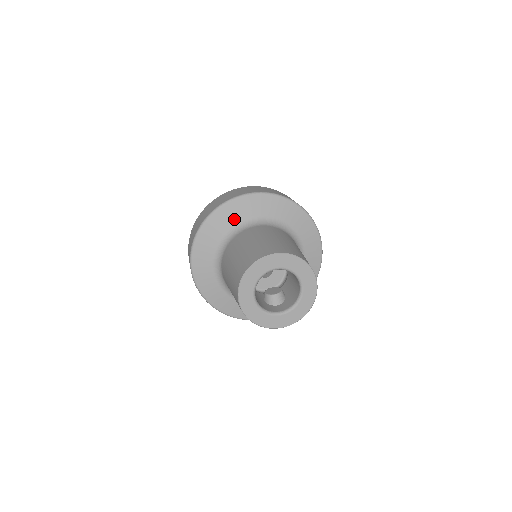
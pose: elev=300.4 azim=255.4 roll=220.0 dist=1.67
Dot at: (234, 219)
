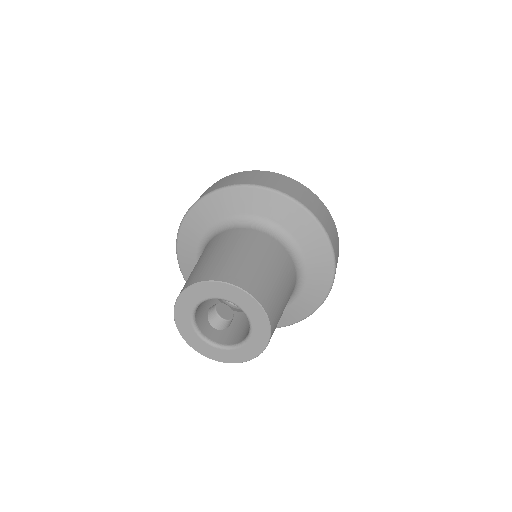
Dot at: (268, 213)
